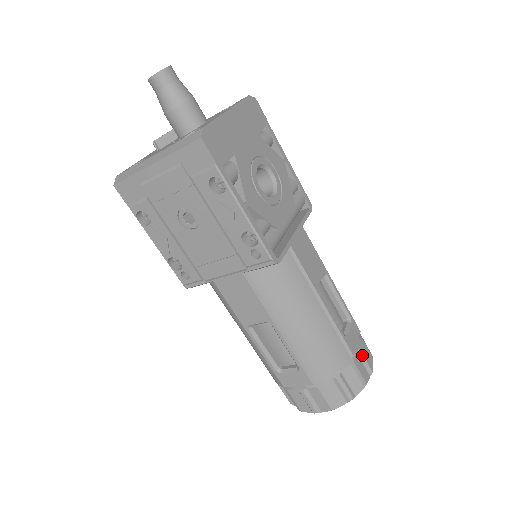
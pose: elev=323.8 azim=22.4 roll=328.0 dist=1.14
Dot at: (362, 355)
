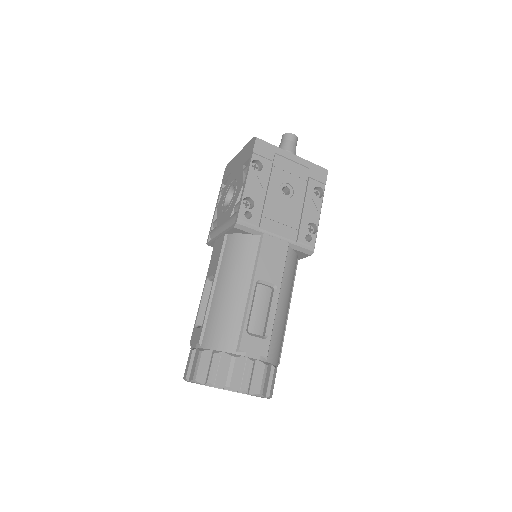
Dot at: occluded
